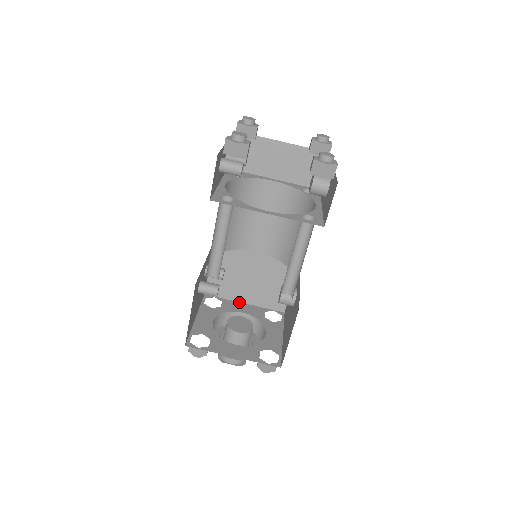
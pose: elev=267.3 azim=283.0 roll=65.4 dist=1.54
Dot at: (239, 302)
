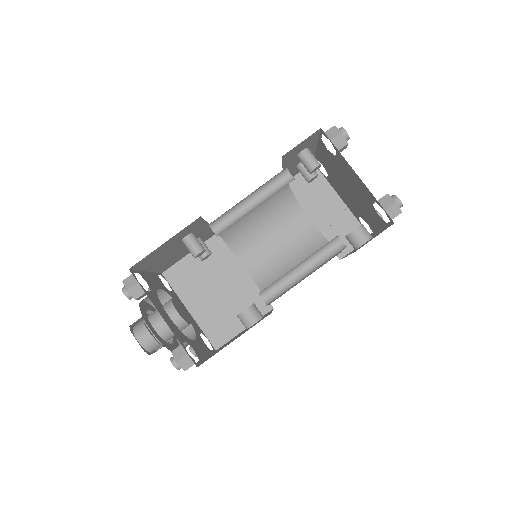
Dot at: (185, 306)
